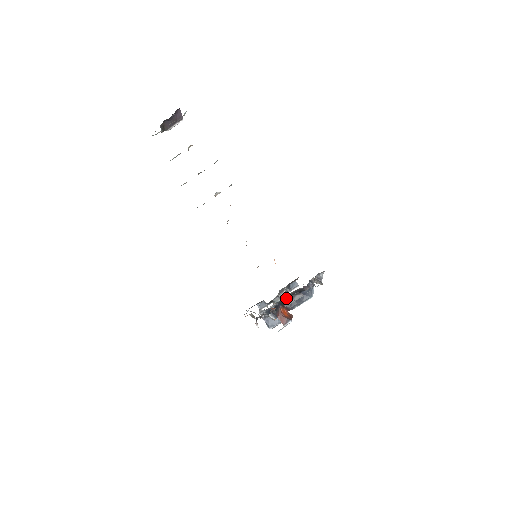
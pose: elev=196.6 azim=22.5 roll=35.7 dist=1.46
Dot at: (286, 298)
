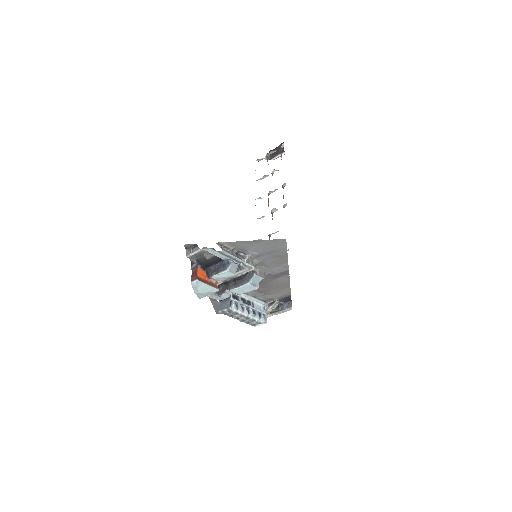
Dot at: (204, 259)
